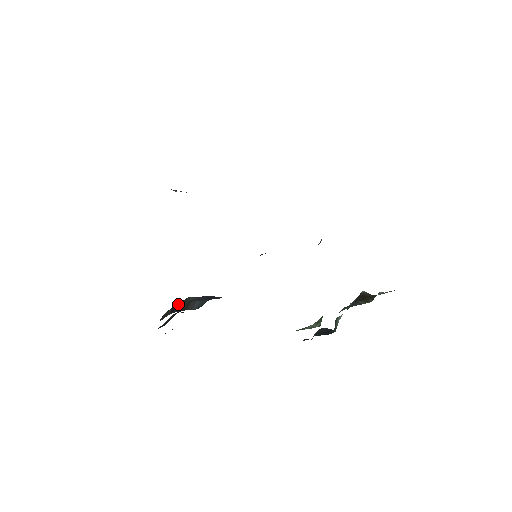
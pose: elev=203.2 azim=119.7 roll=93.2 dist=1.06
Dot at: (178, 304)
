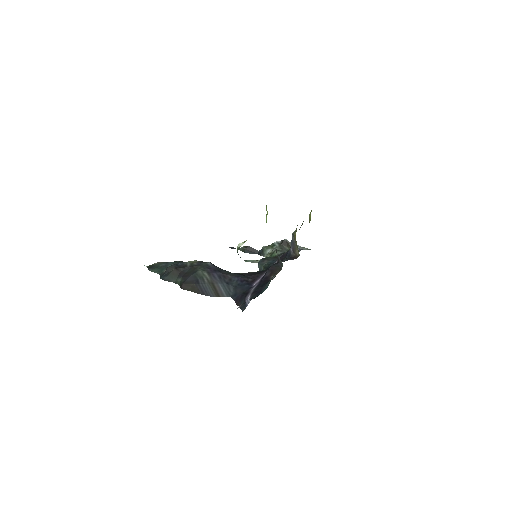
Dot at: (198, 280)
